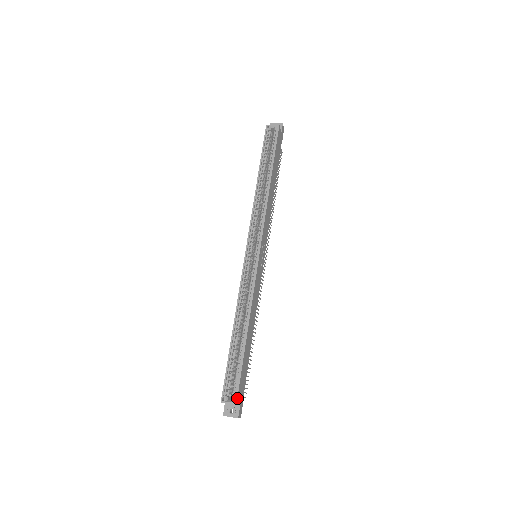
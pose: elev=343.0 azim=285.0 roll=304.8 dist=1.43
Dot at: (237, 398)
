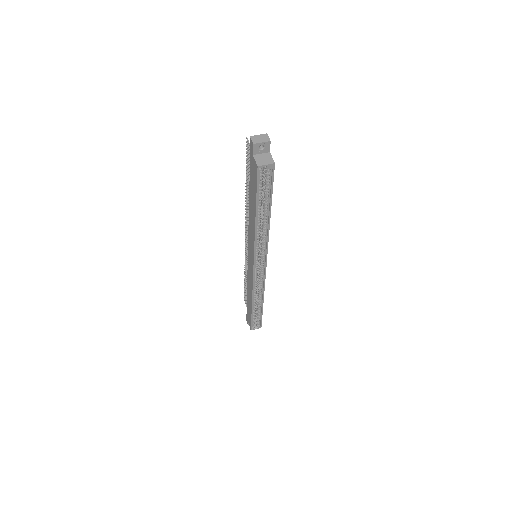
Dot at: (261, 326)
